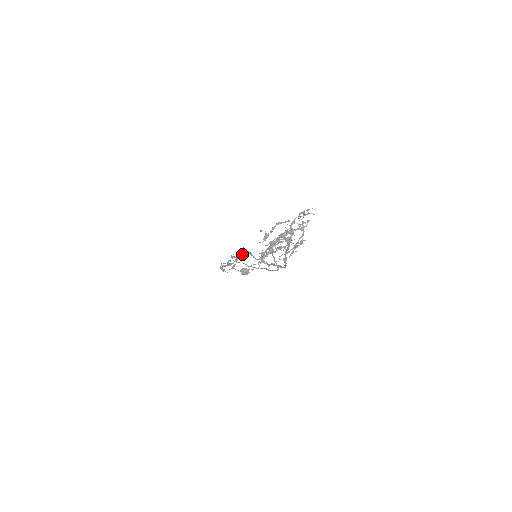
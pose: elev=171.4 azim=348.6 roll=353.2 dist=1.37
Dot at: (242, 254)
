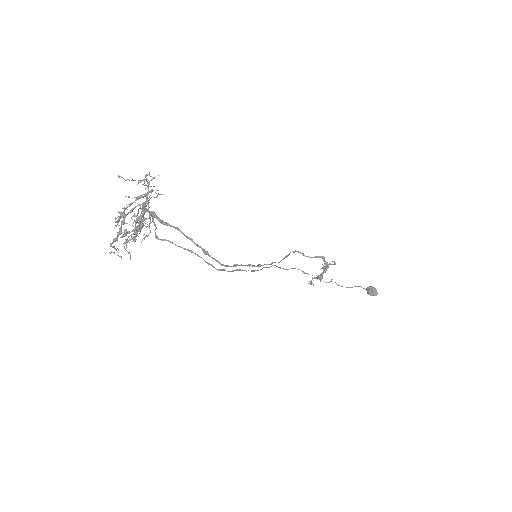
Dot at: (329, 263)
